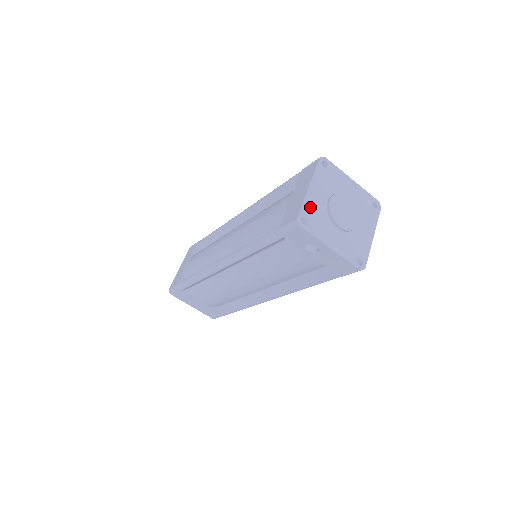
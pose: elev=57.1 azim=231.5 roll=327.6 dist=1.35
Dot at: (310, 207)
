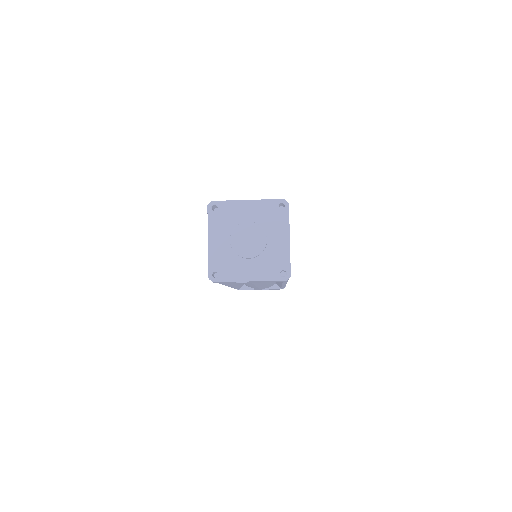
Dot at: (216, 259)
